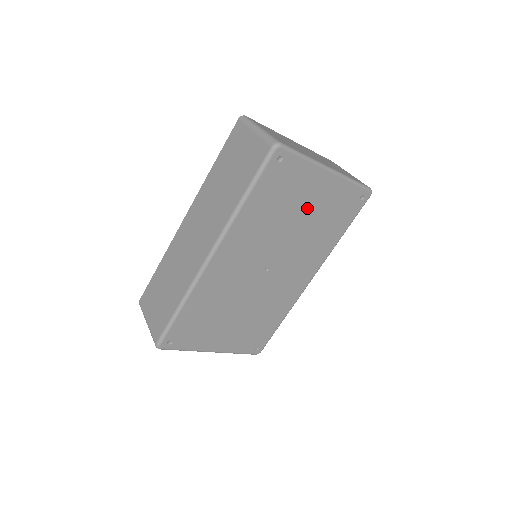
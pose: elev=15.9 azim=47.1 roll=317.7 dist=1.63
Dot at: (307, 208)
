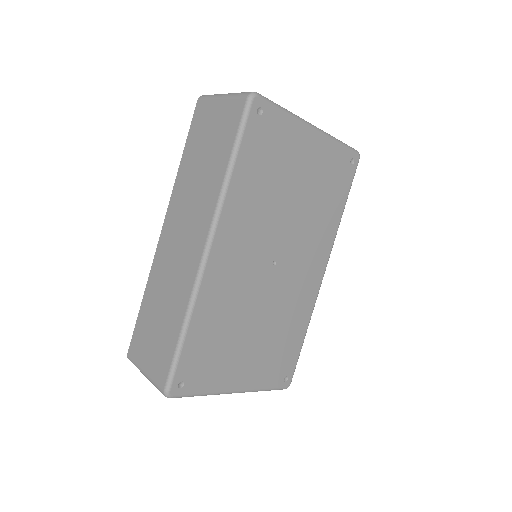
Dot at: (300, 176)
